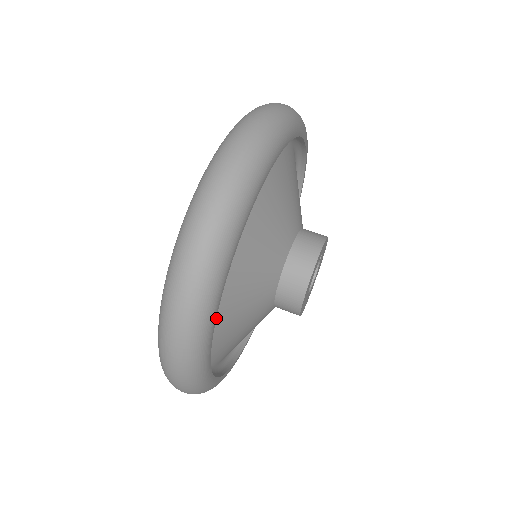
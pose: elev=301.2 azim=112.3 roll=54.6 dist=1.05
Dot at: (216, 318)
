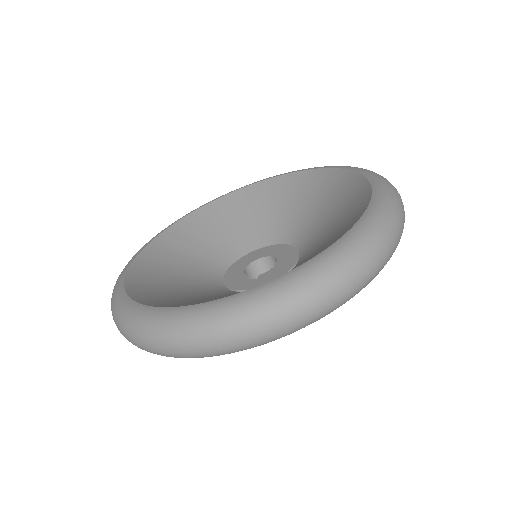
Dot at: occluded
